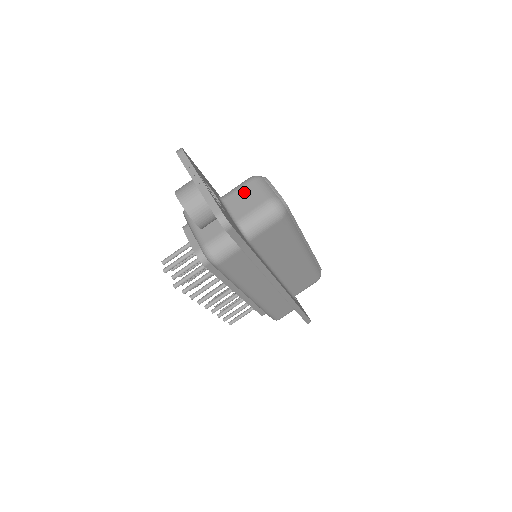
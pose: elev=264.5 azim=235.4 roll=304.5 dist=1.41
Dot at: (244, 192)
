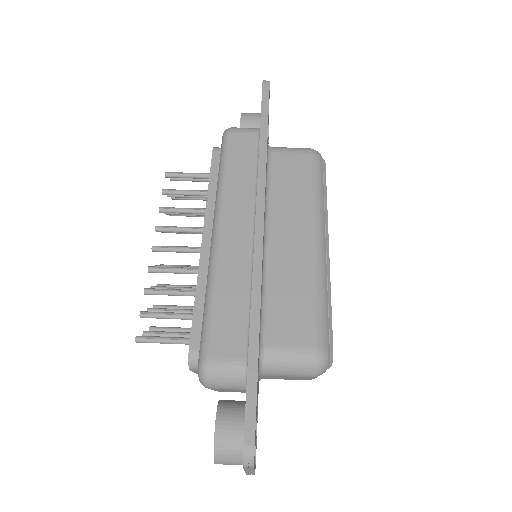
Dot at: occluded
